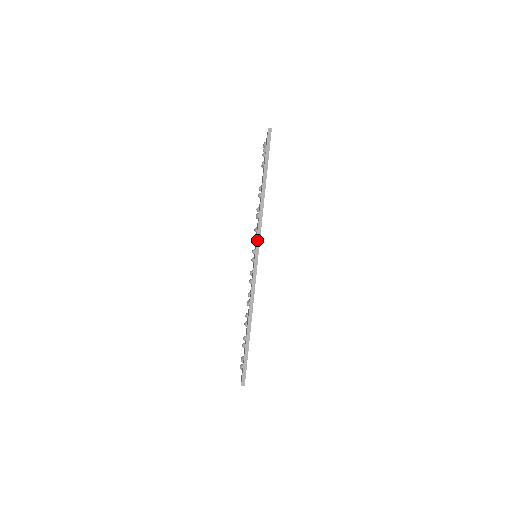
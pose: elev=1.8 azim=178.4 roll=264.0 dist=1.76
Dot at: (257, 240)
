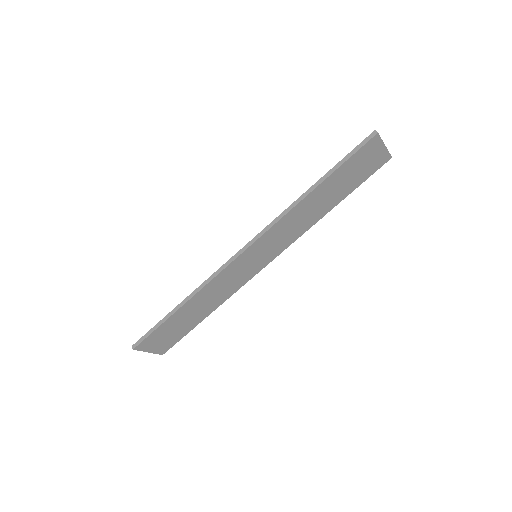
Dot at: (258, 235)
